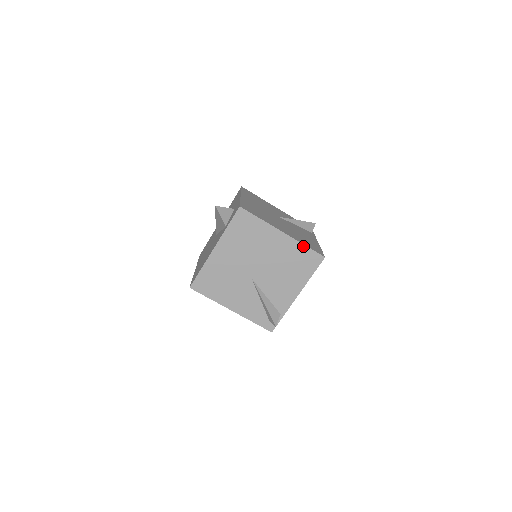
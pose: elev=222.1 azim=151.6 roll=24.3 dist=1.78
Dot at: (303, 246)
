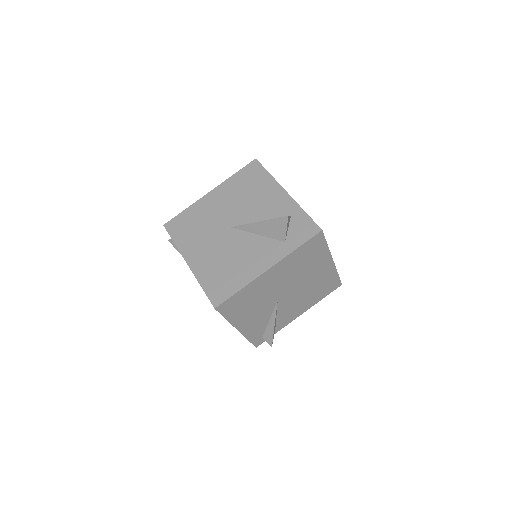
Dot at: (336, 274)
